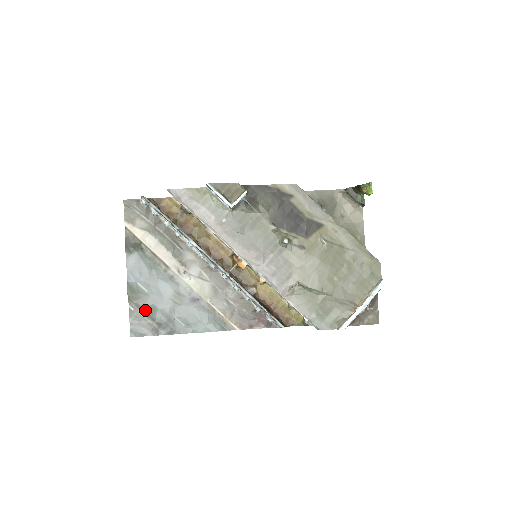
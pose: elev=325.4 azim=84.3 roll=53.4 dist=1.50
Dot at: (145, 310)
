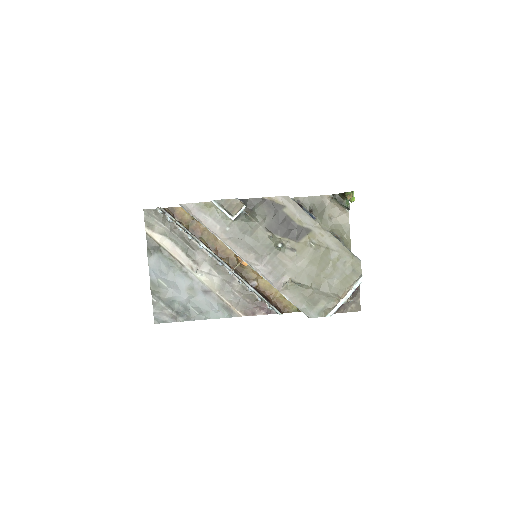
Dot at: (165, 301)
